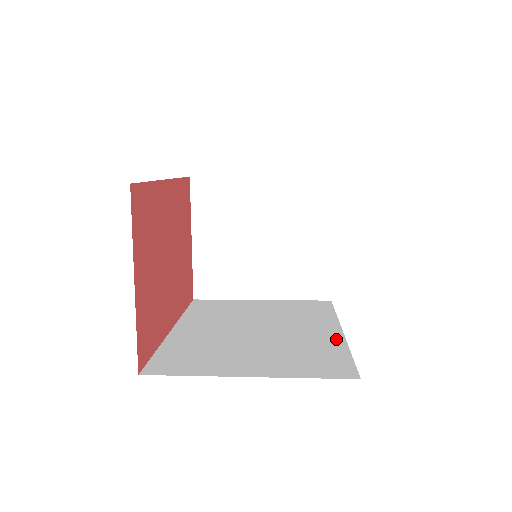
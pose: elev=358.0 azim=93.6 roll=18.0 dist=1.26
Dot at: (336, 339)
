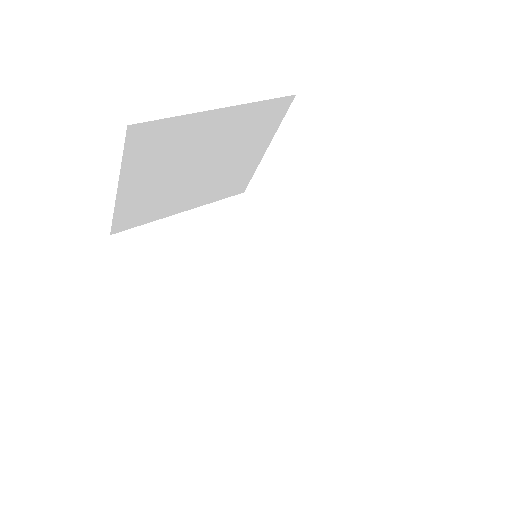
Dot at: (298, 285)
